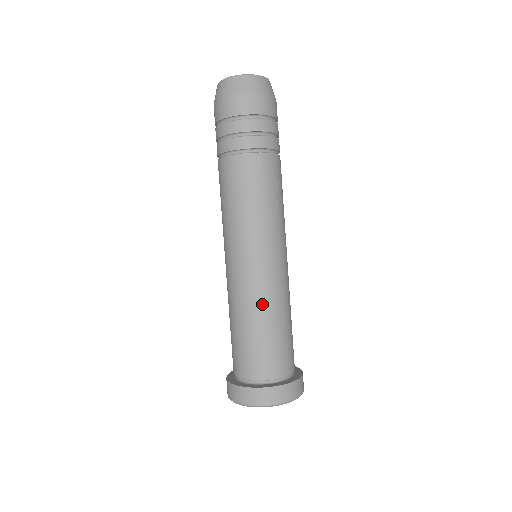
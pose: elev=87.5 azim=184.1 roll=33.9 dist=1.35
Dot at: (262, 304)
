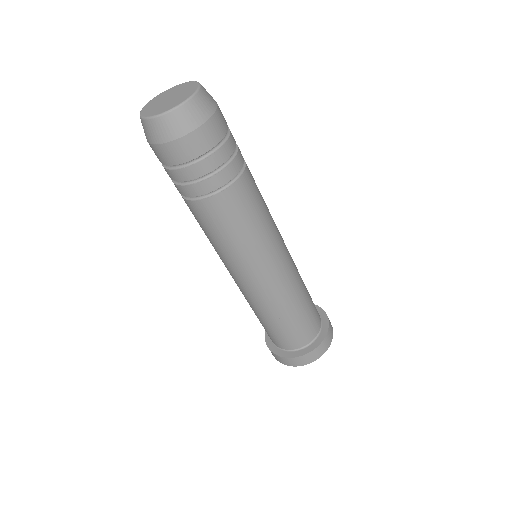
Dot at: (287, 300)
